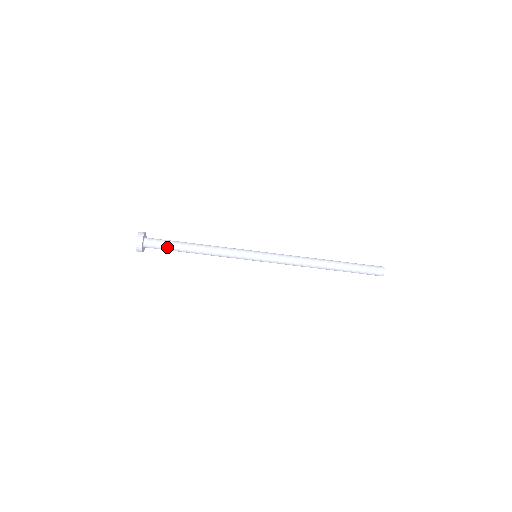
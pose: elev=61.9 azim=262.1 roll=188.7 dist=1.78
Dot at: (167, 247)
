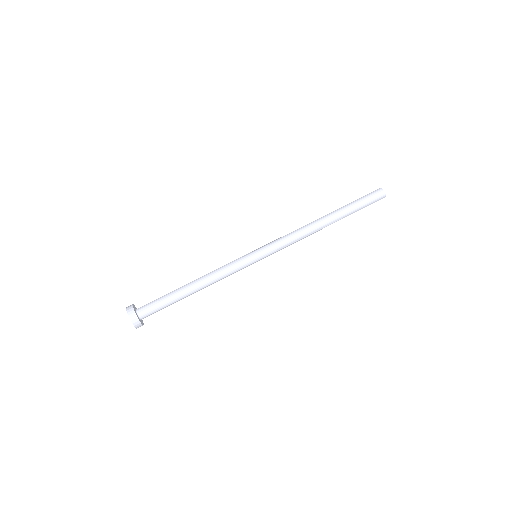
Dot at: (162, 299)
